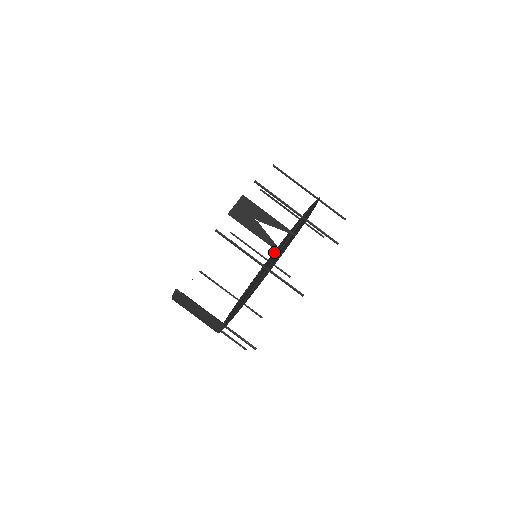
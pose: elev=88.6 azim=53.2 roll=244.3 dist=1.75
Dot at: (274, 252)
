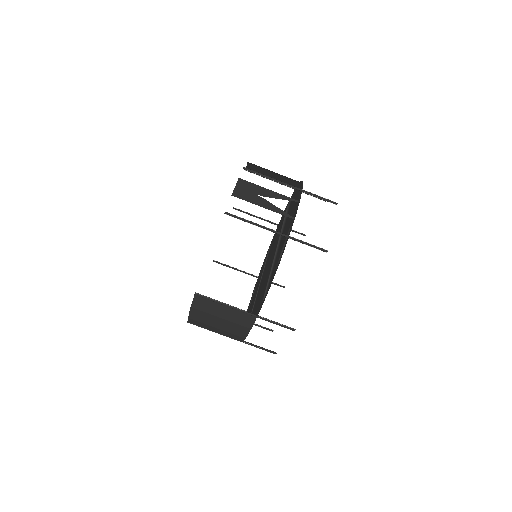
Dot at: (264, 263)
